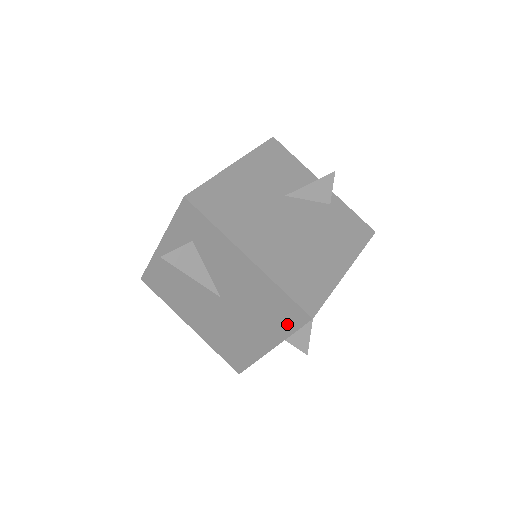
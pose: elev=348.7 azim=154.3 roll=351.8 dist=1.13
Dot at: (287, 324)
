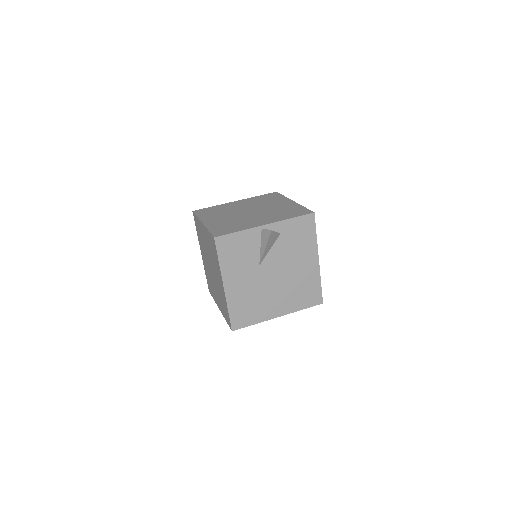
Dot at: occluded
